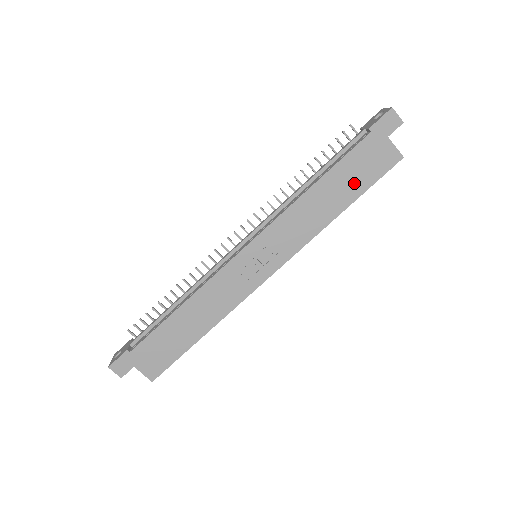
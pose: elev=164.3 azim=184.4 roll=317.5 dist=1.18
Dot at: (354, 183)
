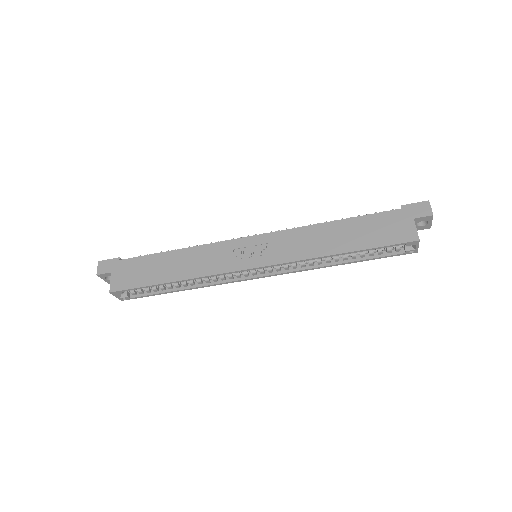
Dot at: (365, 237)
